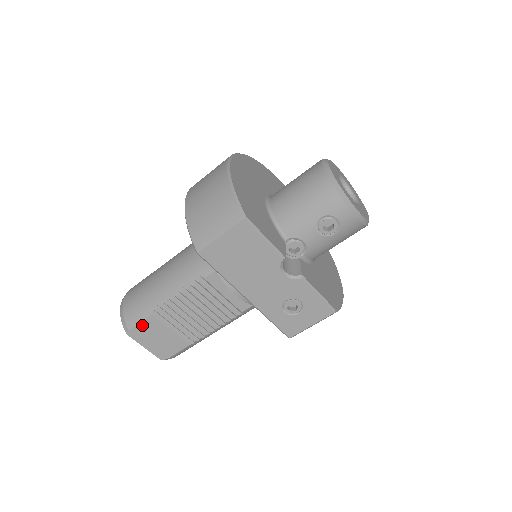
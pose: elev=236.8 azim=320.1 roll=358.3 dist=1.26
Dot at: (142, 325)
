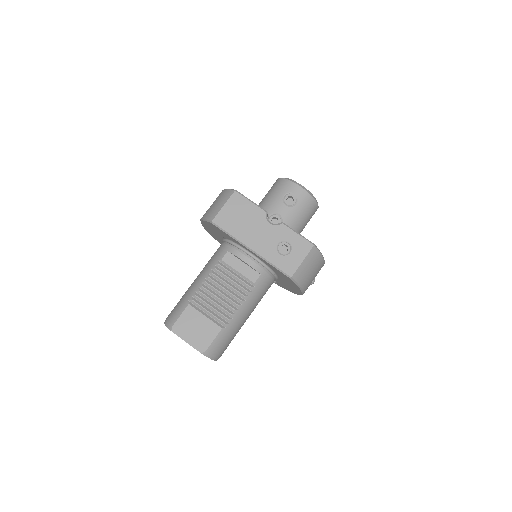
Dot at: (182, 317)
